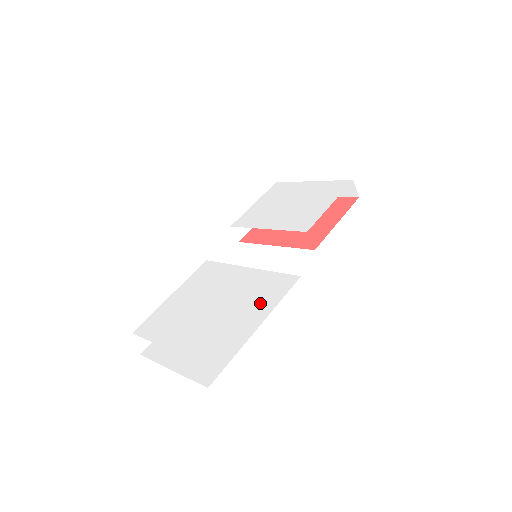
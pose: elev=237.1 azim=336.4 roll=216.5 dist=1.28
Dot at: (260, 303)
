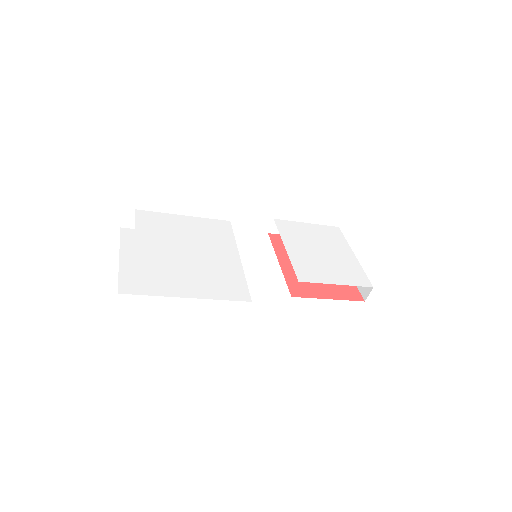
Dot at: (211, 286)
